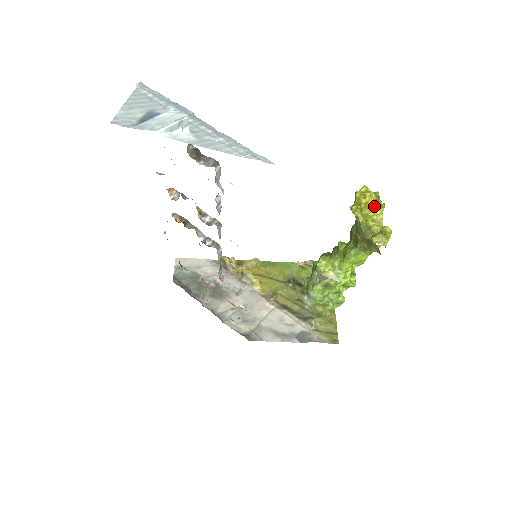
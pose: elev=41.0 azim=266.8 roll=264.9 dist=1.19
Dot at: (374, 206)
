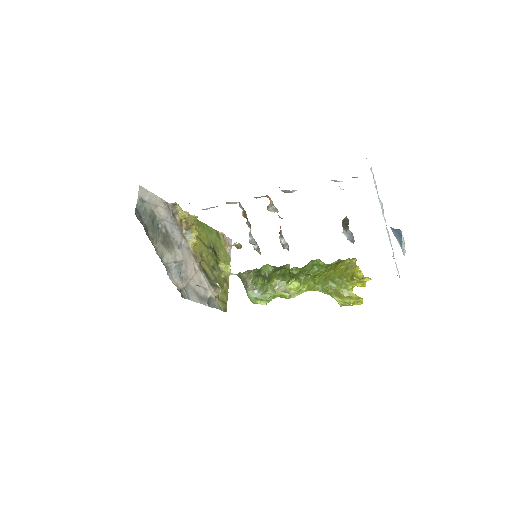
Dot at: occluded
